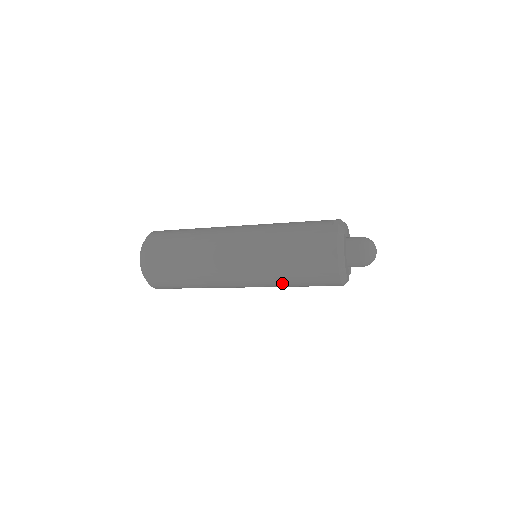
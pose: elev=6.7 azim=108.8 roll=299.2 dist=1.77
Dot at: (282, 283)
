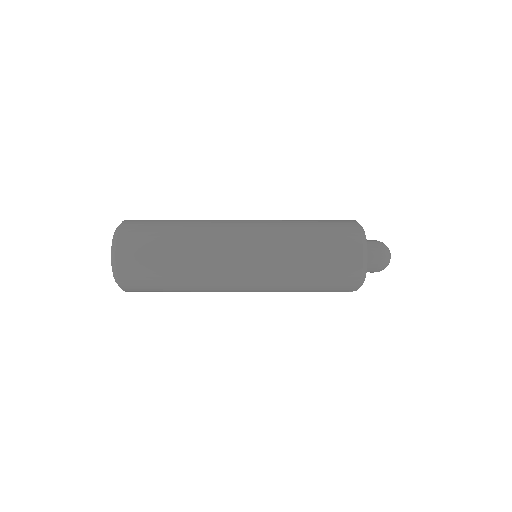
Dot at: (293, 276)
